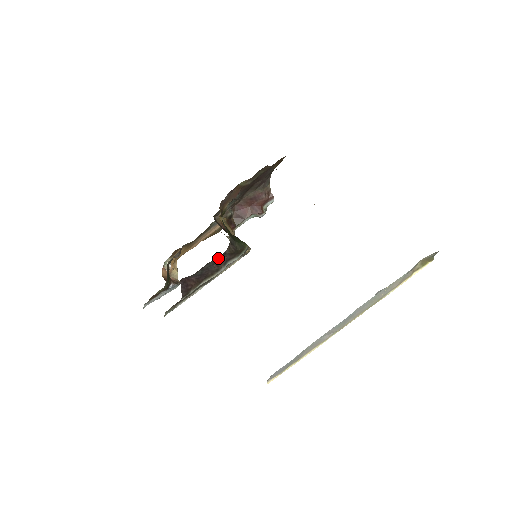
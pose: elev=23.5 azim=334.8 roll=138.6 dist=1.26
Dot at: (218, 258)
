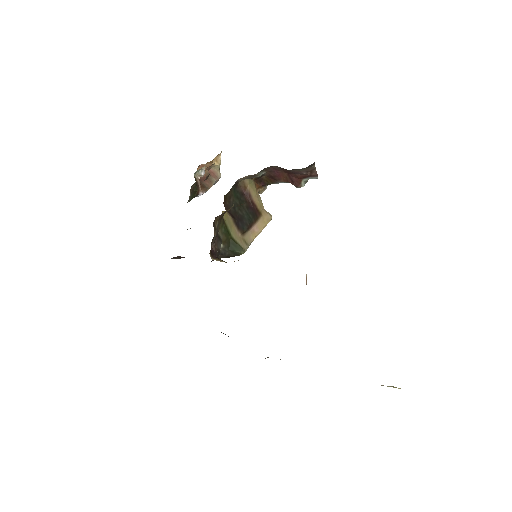
Dot at: occluded
